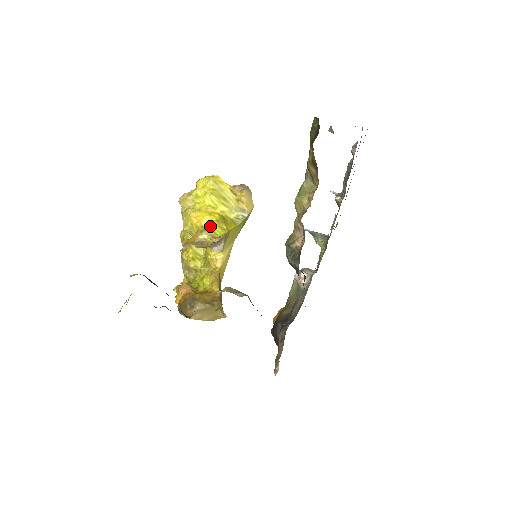
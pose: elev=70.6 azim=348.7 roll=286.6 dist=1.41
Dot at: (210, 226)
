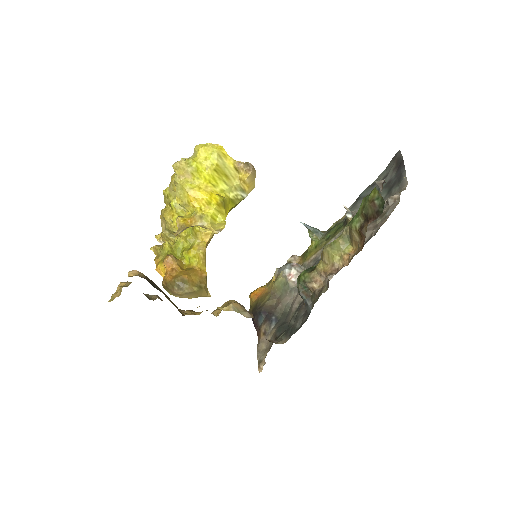
Dot at: (210, 211)
